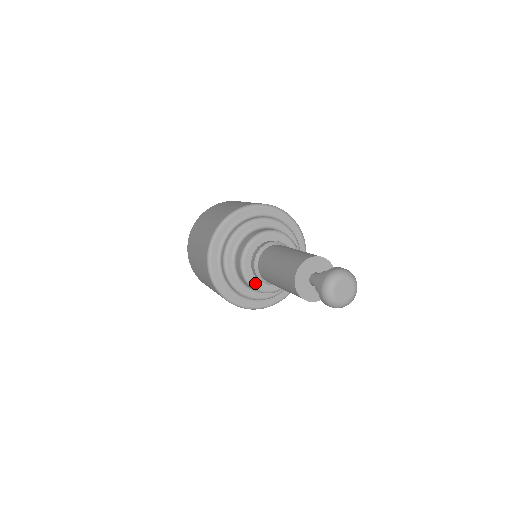
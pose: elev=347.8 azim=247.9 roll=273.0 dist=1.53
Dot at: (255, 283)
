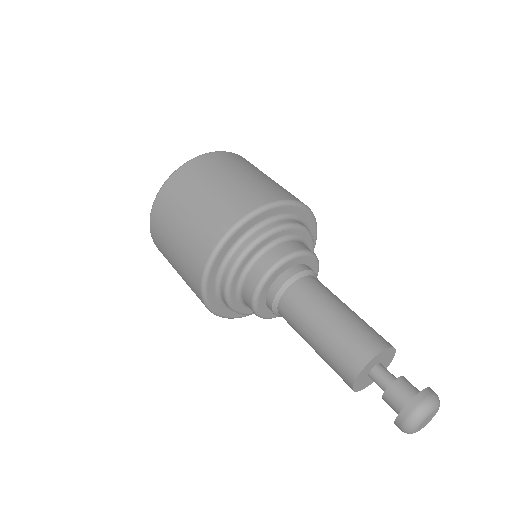
Dot at: (261, 301)
